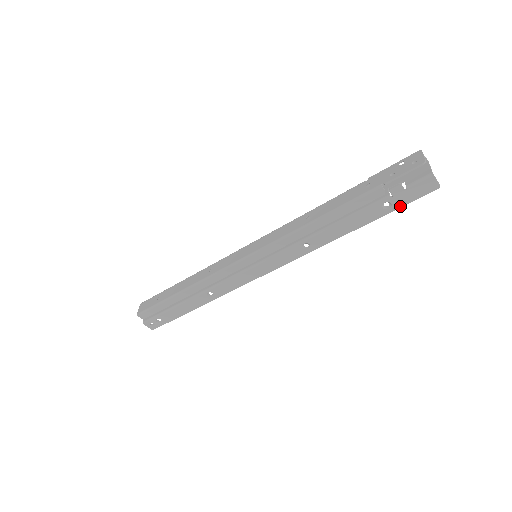
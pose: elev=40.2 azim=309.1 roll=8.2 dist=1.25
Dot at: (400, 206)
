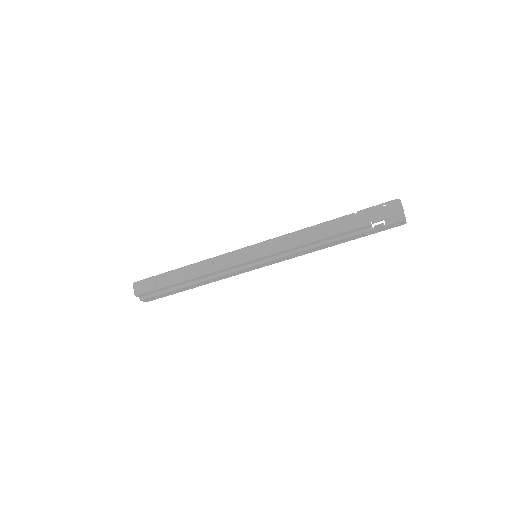
Dot at: (376, 232)
